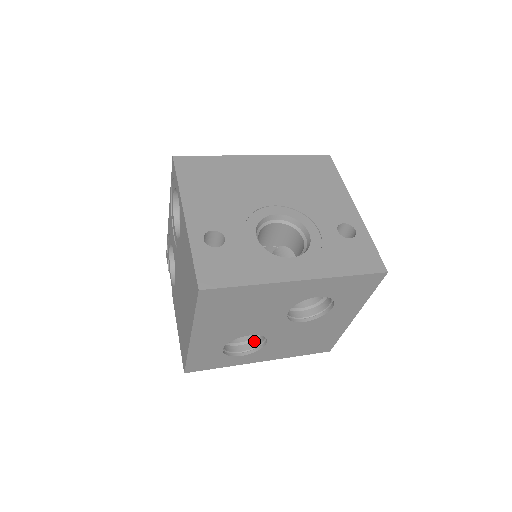
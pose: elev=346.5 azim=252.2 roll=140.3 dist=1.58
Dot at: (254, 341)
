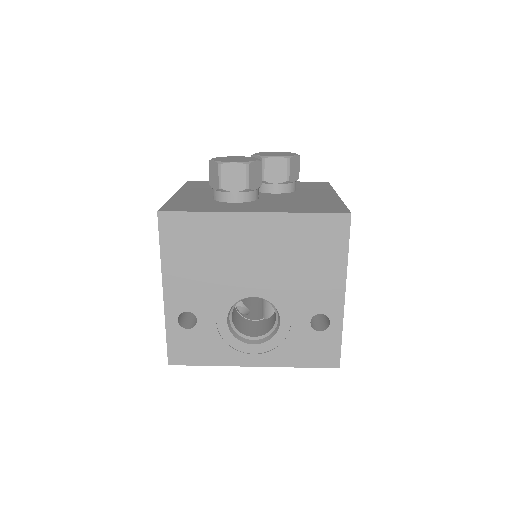
Dot at: occluded
